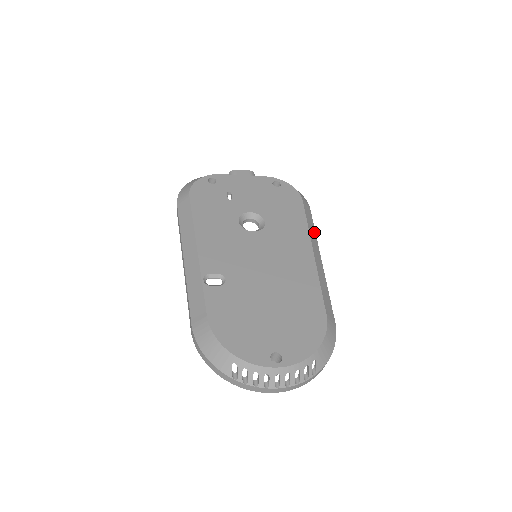
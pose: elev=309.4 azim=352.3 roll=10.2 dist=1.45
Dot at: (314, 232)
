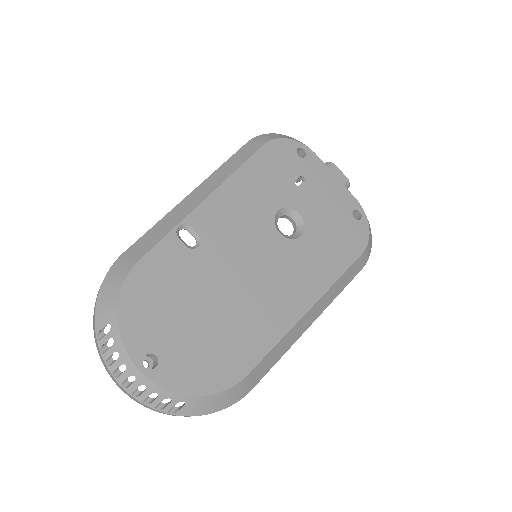
Dot at: (338, 292)
